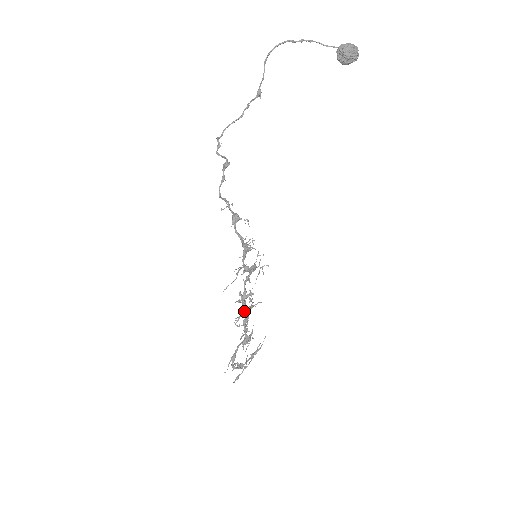
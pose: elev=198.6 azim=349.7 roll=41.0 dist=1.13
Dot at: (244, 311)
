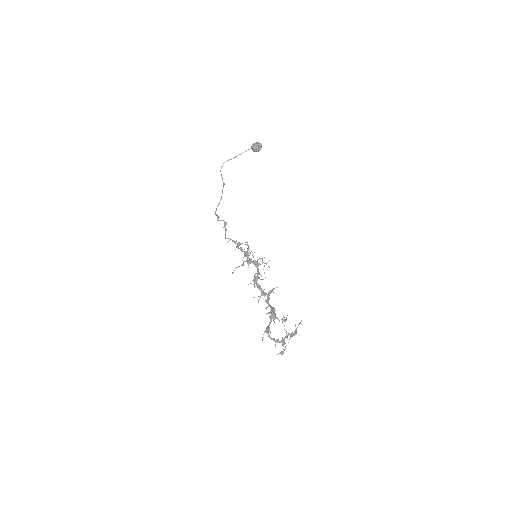
Dot at: (261, 292)
